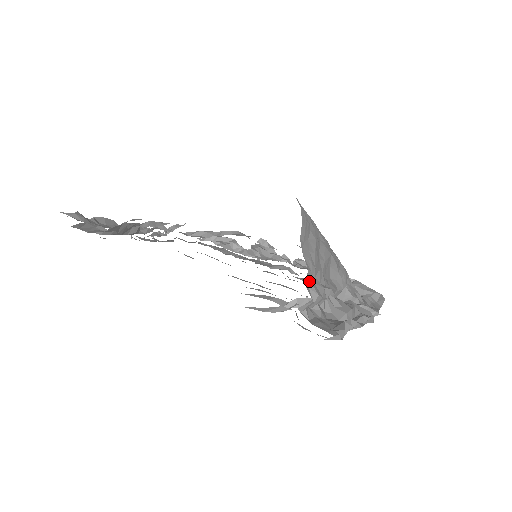
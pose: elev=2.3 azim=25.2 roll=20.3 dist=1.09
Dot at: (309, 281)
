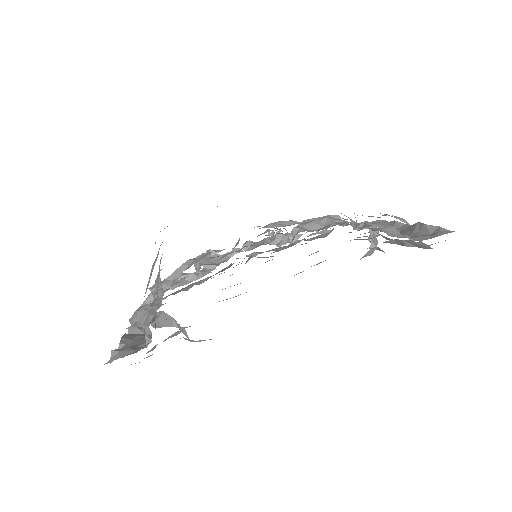
Dot at: occluded
